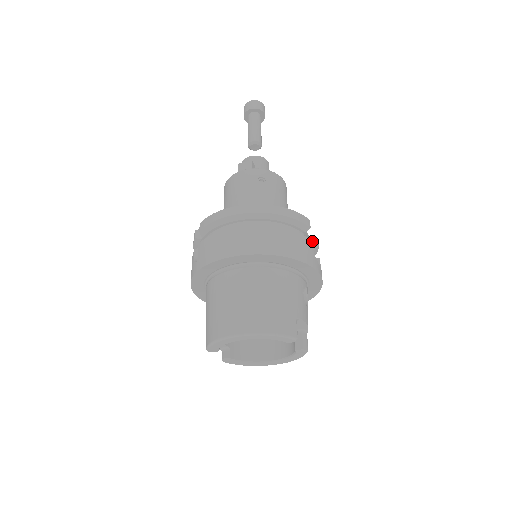
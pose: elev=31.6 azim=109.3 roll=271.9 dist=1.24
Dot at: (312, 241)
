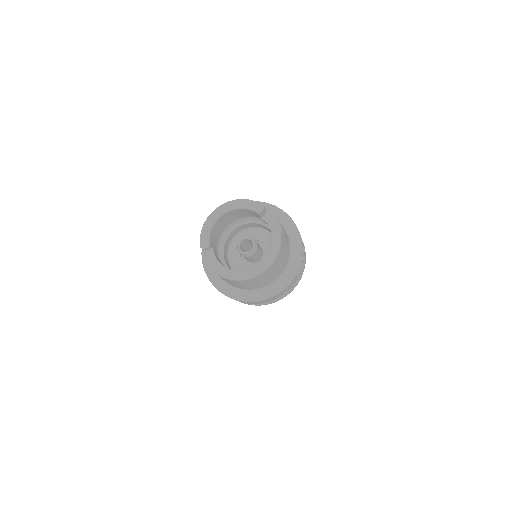
Dot at: occluded
